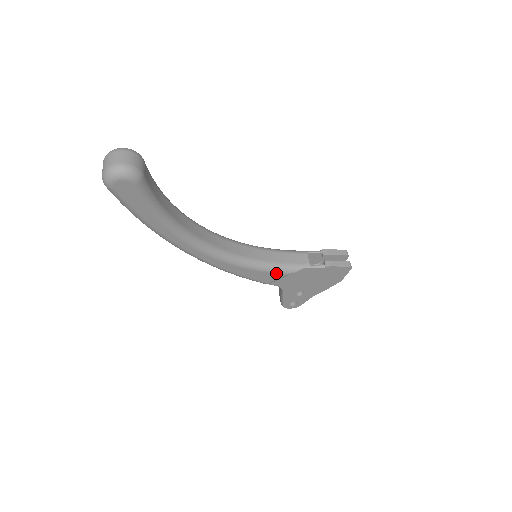
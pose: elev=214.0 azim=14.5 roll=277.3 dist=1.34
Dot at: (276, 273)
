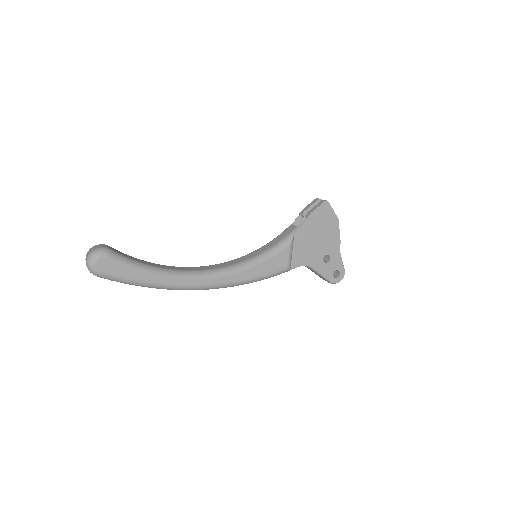
Dot at: (280, 253)
